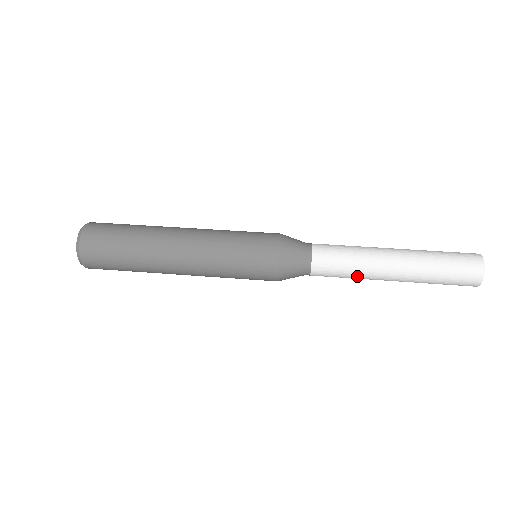
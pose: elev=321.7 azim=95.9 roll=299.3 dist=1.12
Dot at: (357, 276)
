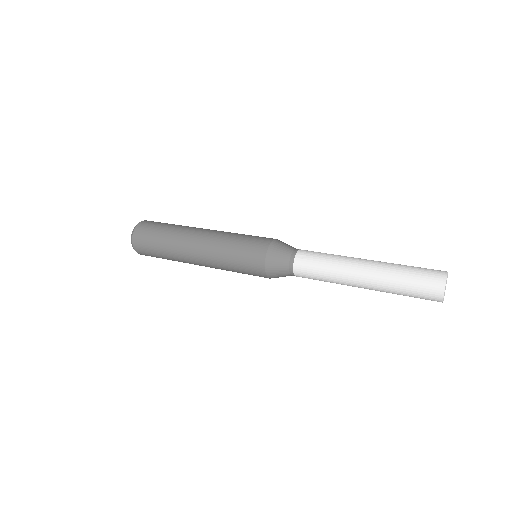
Dot at: (332, 268)
